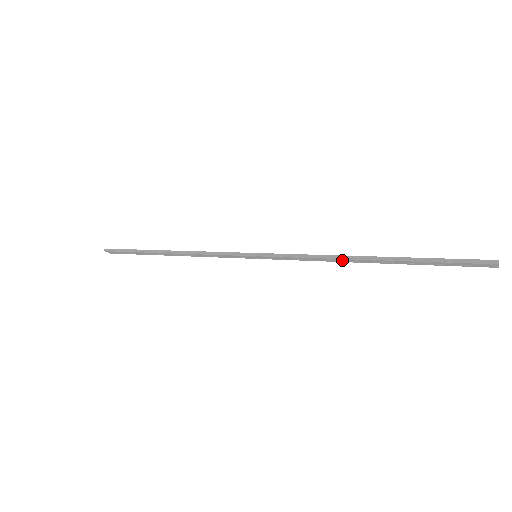
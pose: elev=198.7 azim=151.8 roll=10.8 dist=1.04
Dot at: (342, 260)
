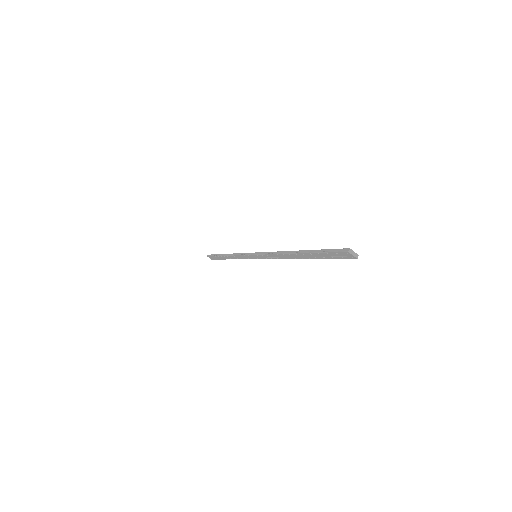
Dot at: (286, 256)
